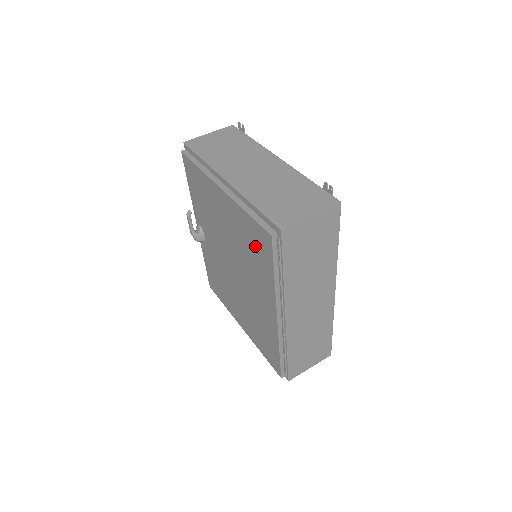
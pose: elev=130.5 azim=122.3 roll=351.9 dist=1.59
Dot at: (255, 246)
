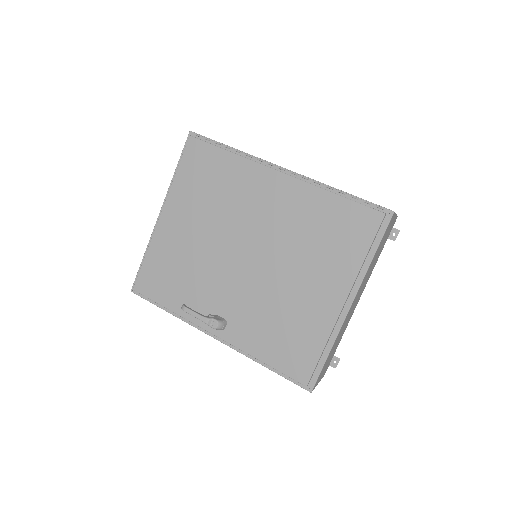
Dot at: (205, 174)
